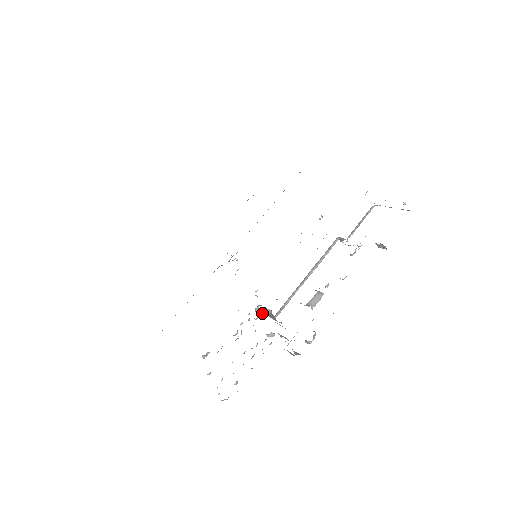
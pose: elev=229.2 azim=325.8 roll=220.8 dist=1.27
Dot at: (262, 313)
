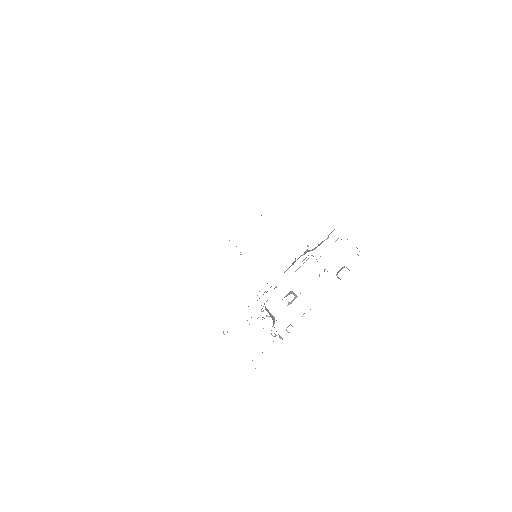
Dot at: (267, 316)
